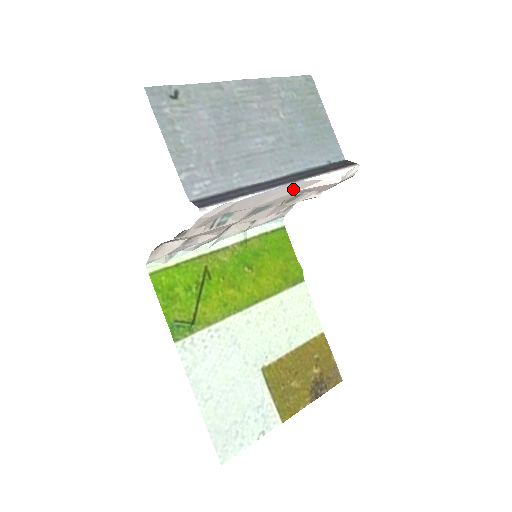
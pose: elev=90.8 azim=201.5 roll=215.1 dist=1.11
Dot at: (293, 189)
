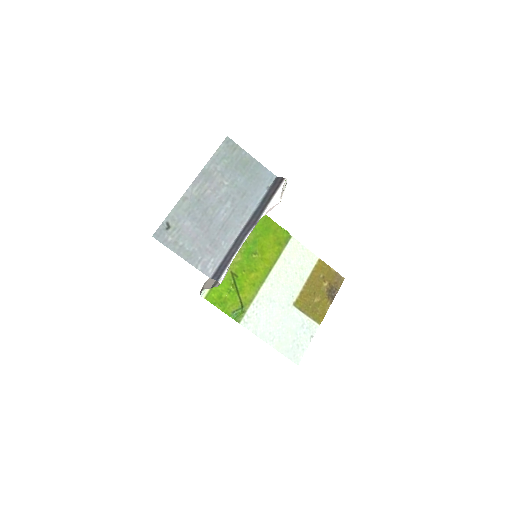
Dot at: occluded
